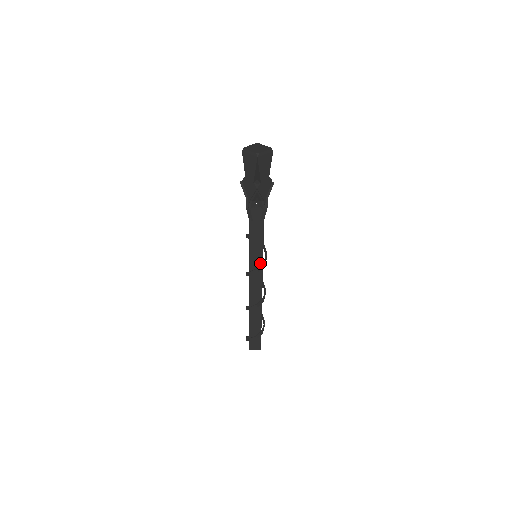
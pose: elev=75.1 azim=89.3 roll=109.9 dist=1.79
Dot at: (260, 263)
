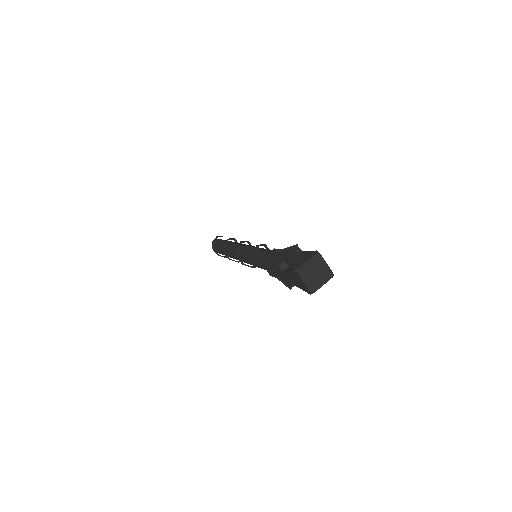
Dot at: occluded
